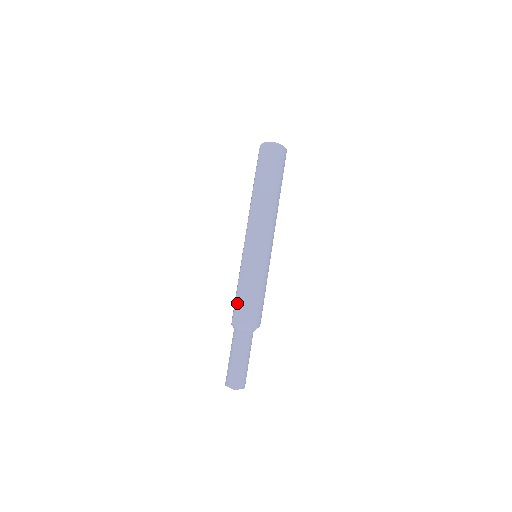
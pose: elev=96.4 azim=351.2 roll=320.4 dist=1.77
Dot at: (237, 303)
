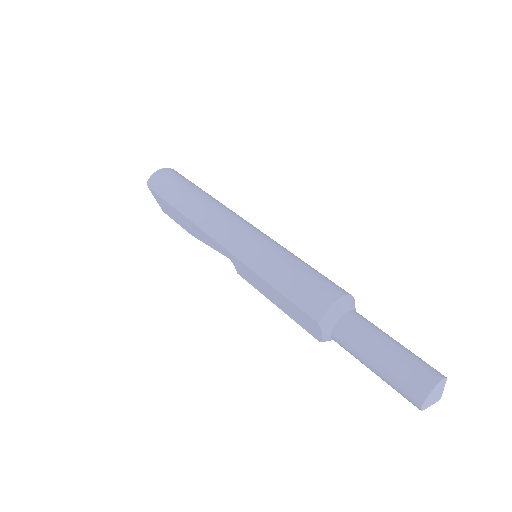
Dot at: (296, 298)
